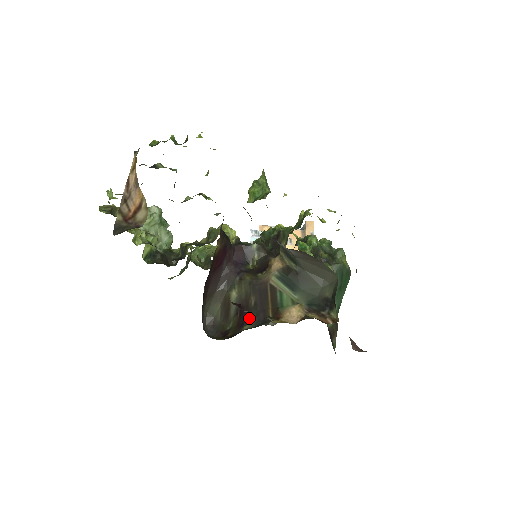
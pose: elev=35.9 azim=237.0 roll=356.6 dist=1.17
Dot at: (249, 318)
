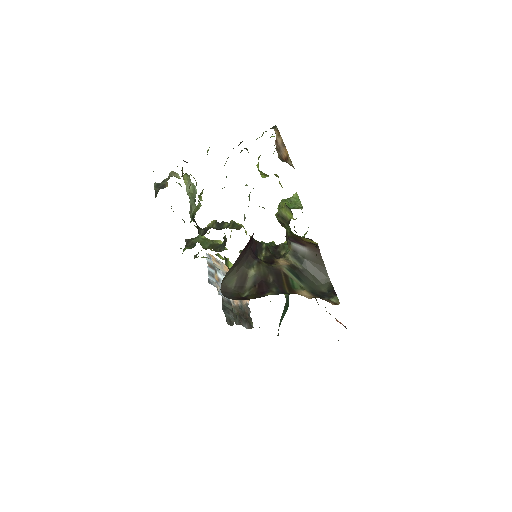
Dot at: (270, 289)
